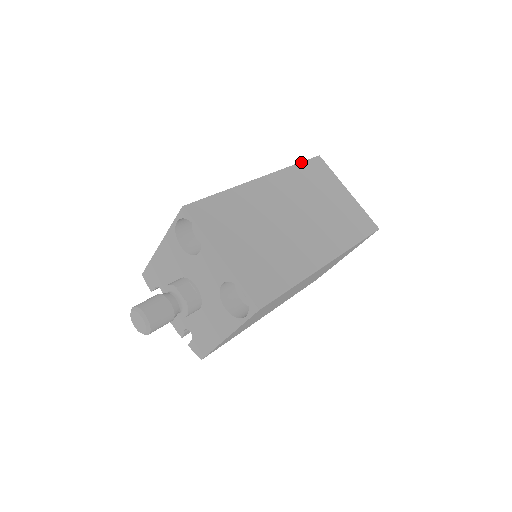
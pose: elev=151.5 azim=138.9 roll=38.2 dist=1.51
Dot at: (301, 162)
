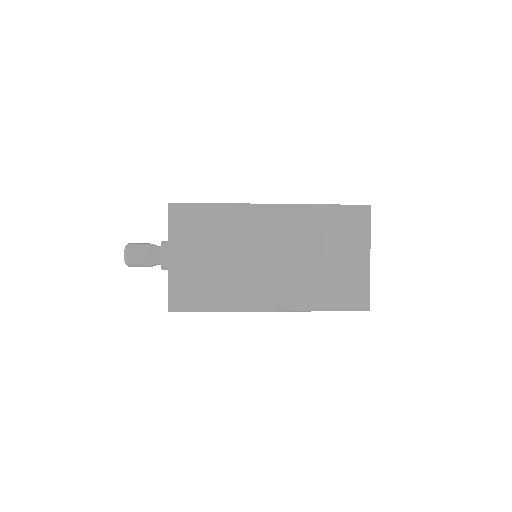
Dot at: (336, 205)
